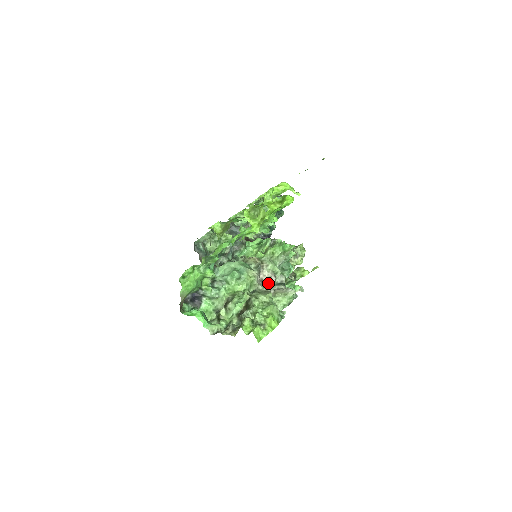
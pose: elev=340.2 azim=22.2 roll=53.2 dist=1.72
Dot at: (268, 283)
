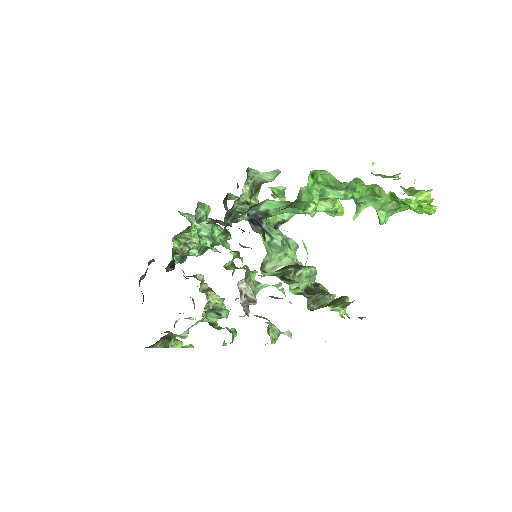
Dot at: occluded
